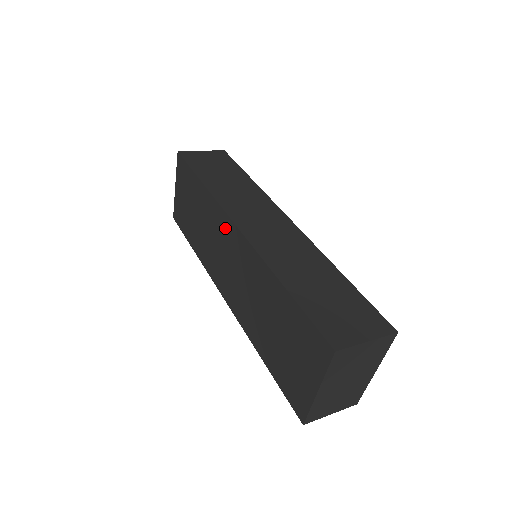
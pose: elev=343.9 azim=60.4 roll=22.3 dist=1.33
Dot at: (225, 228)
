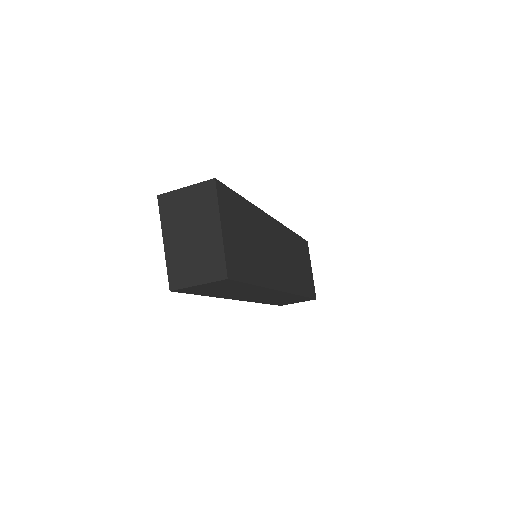
Dot at: occluded
